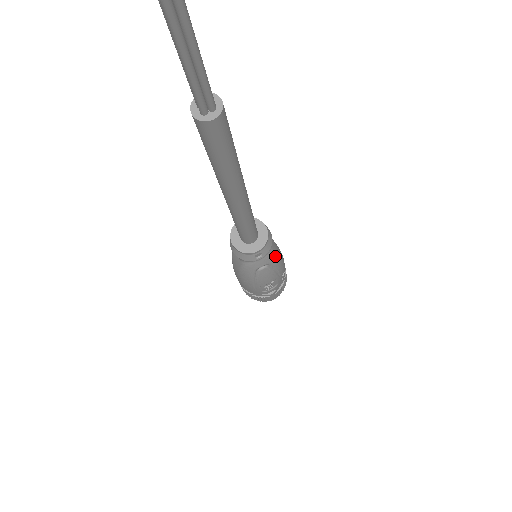
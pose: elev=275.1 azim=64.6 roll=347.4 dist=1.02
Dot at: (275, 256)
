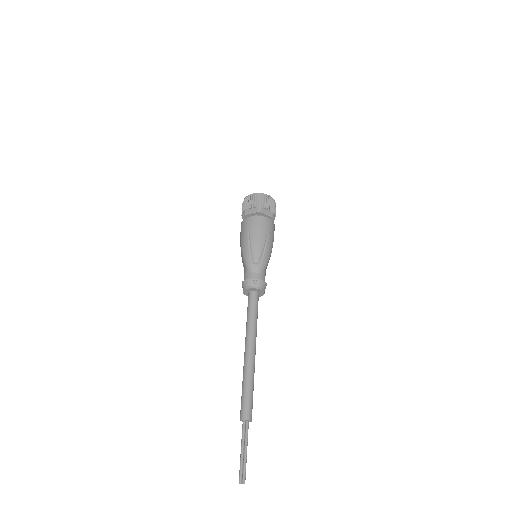
Dot at: occluded
